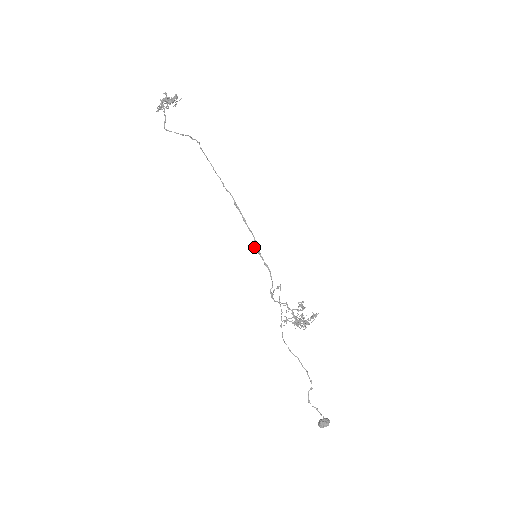
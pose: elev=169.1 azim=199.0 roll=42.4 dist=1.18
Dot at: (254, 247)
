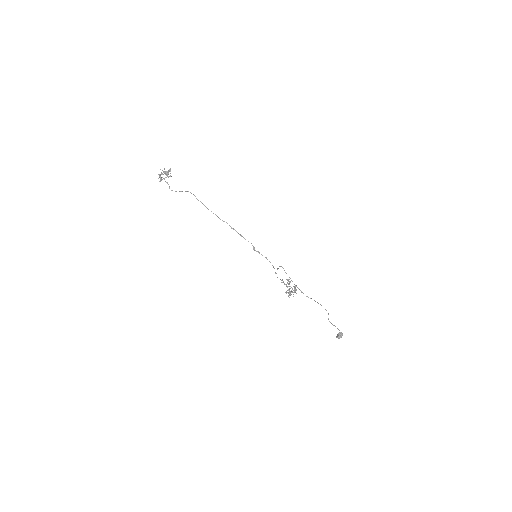
Dot at: occluded
